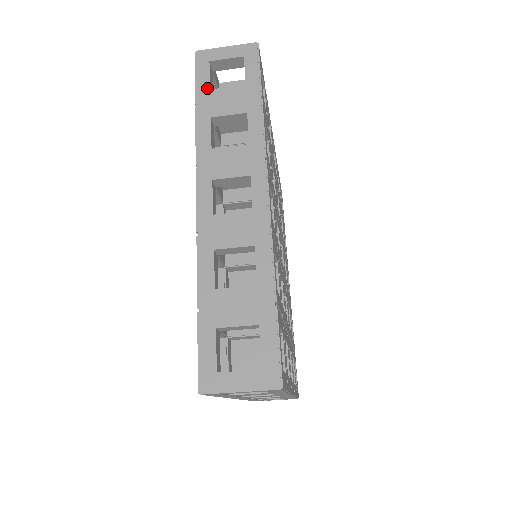
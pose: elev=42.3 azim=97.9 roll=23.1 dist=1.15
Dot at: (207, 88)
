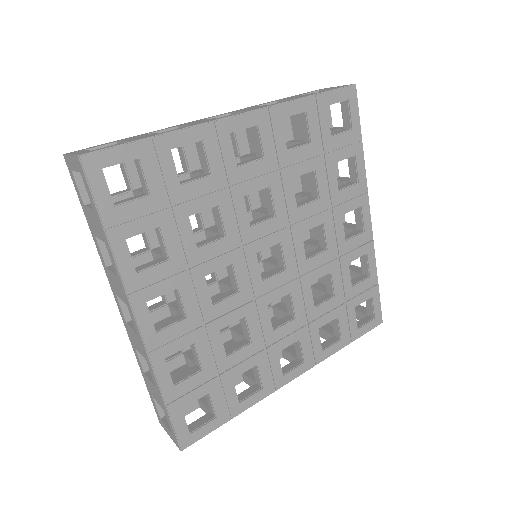
Dot at: (82, 203)
